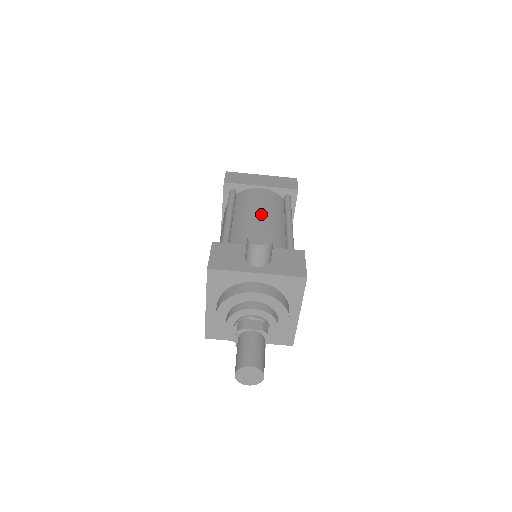
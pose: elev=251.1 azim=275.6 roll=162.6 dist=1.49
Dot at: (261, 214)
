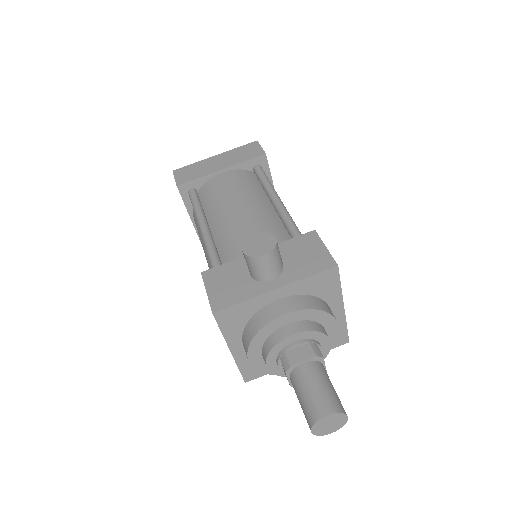
Dot at: (239, 206)
